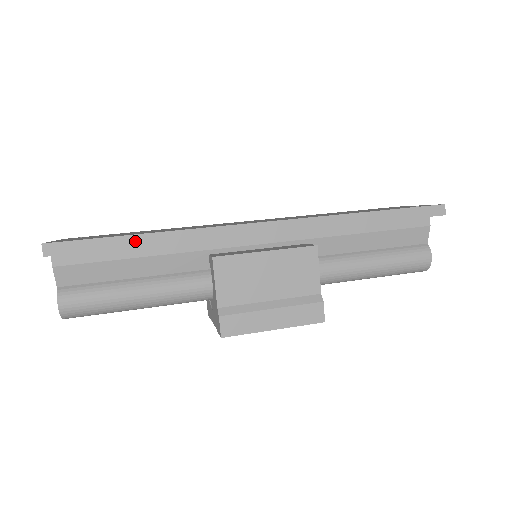
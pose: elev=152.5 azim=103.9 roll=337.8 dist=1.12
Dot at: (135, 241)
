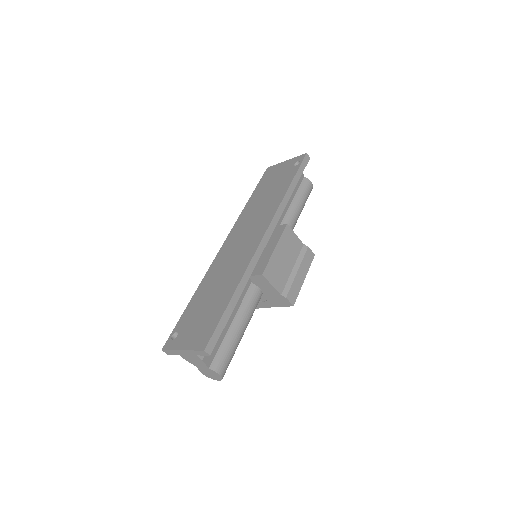
Dot at: (233, 303)
